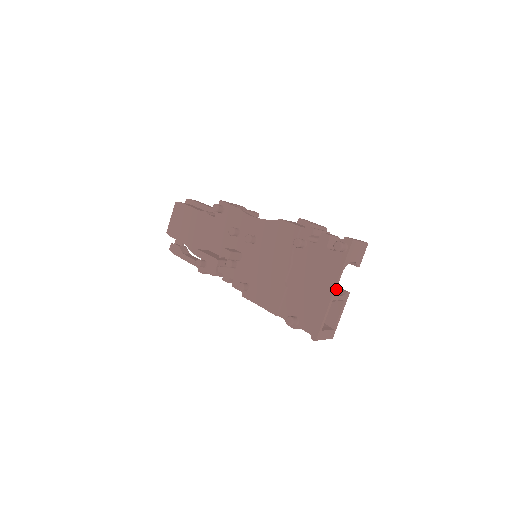
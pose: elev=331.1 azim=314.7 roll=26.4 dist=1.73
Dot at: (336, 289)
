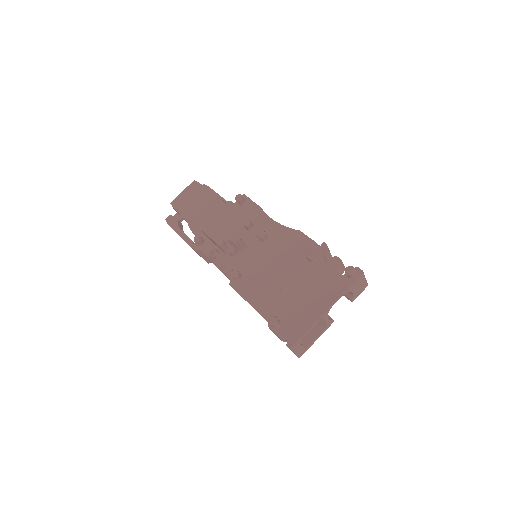
Dot at: (329, 309)
